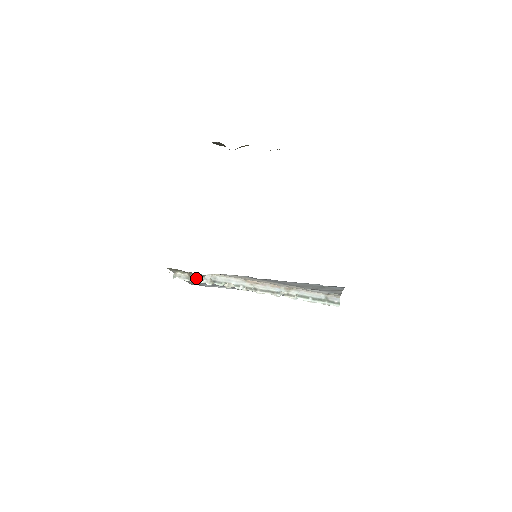
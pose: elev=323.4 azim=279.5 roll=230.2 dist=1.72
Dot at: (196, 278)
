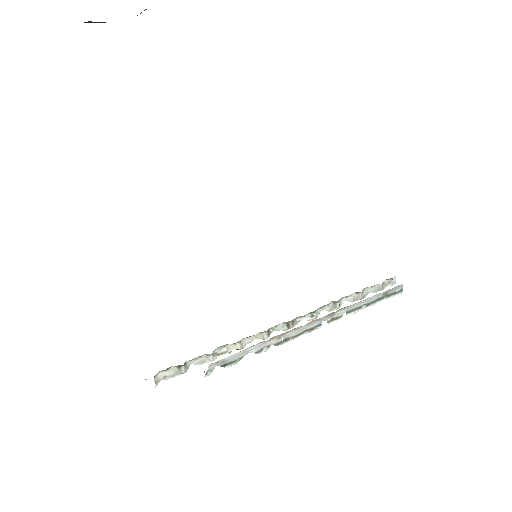
Dot at: (190, 363)
